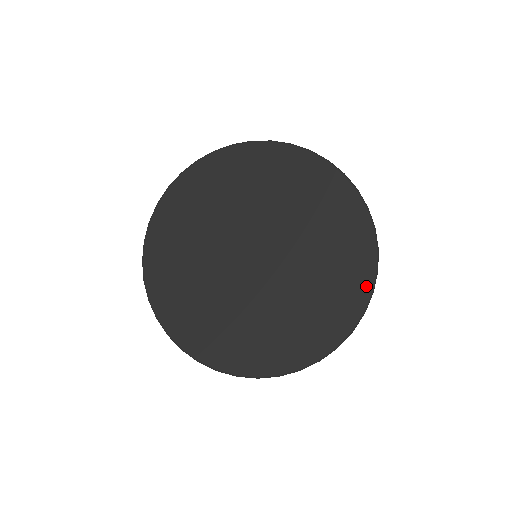
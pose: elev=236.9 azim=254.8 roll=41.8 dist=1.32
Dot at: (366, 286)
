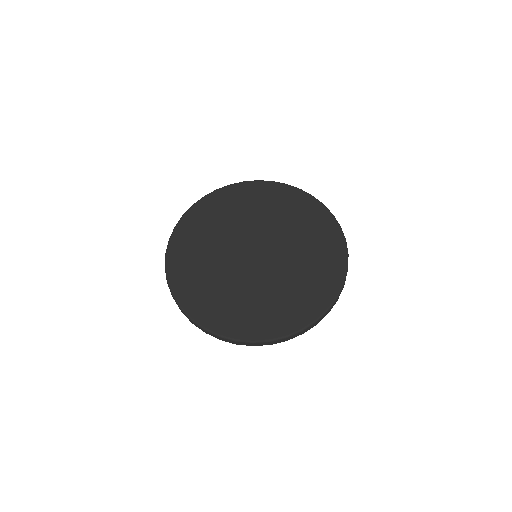
Dot at: (342, 264)
